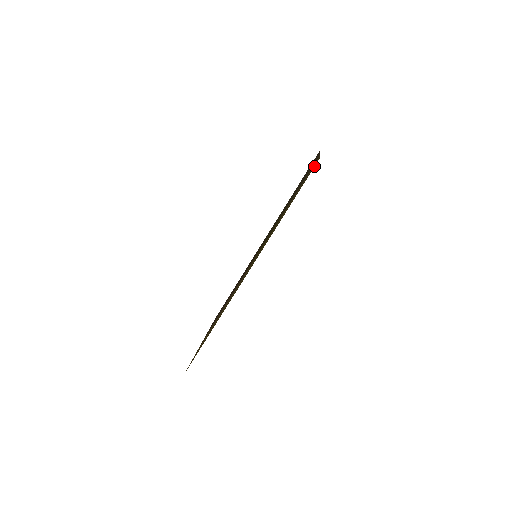
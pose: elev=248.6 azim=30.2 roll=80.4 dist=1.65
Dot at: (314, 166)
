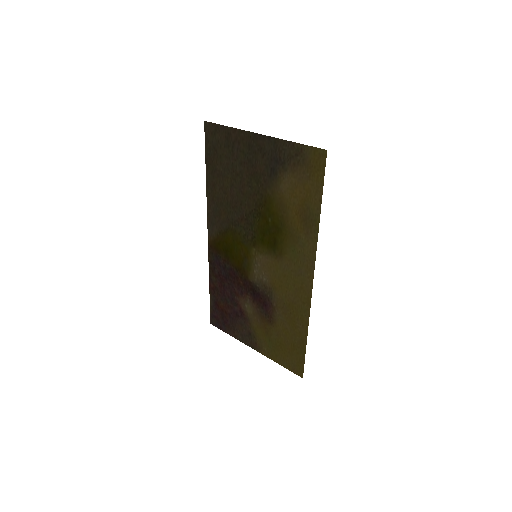
Dot at: (322, 159)
